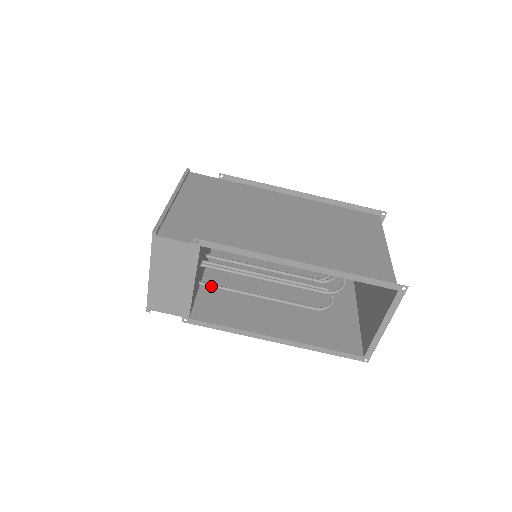
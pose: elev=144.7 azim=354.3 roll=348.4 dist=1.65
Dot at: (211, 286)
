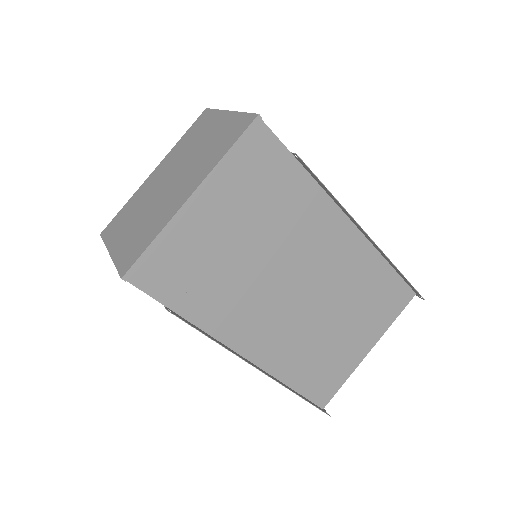
Dot at: occluded
